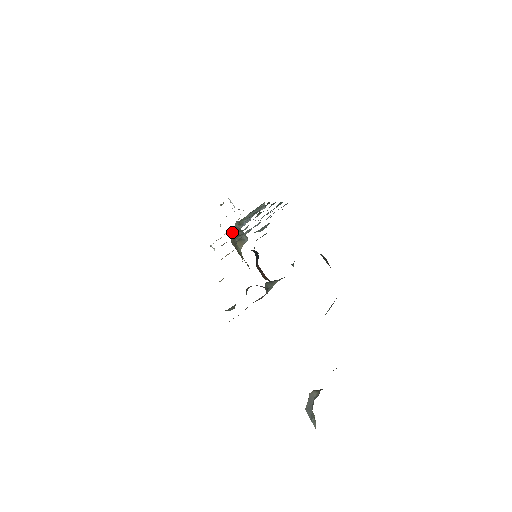
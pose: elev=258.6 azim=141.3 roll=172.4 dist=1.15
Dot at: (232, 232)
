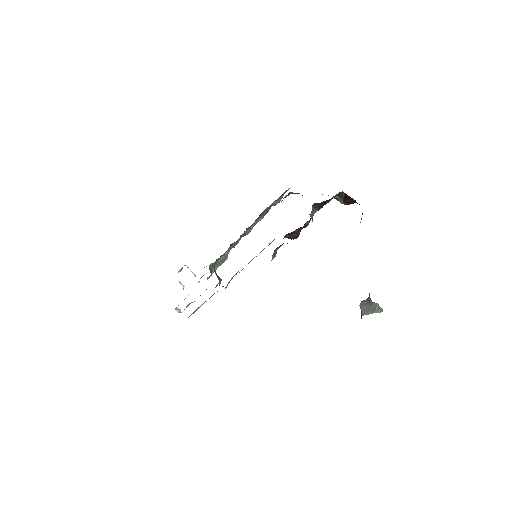
Dot at: (214, 265)
